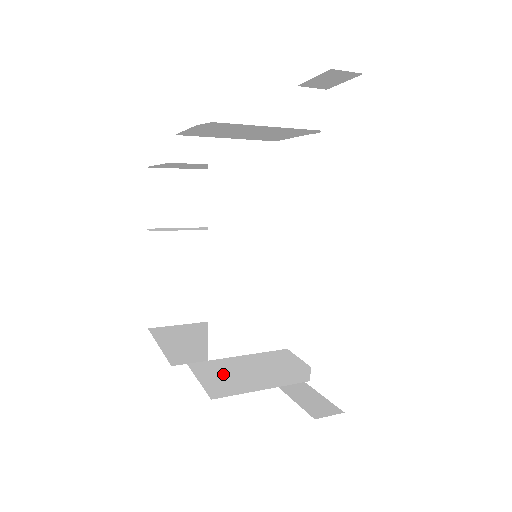
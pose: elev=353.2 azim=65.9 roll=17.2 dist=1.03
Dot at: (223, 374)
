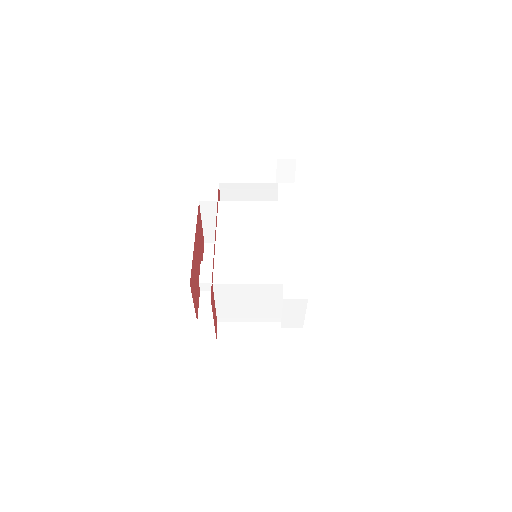
Dot at: occluded
